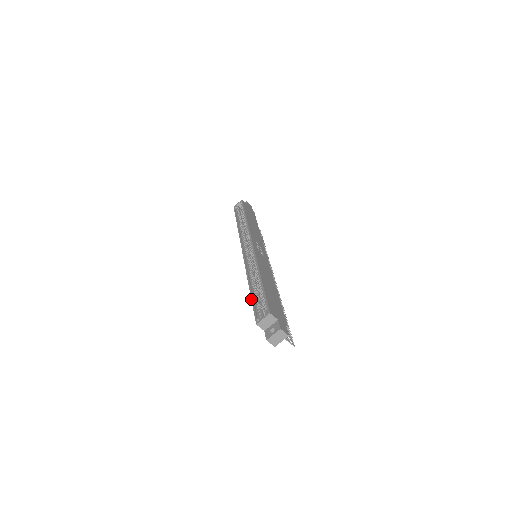
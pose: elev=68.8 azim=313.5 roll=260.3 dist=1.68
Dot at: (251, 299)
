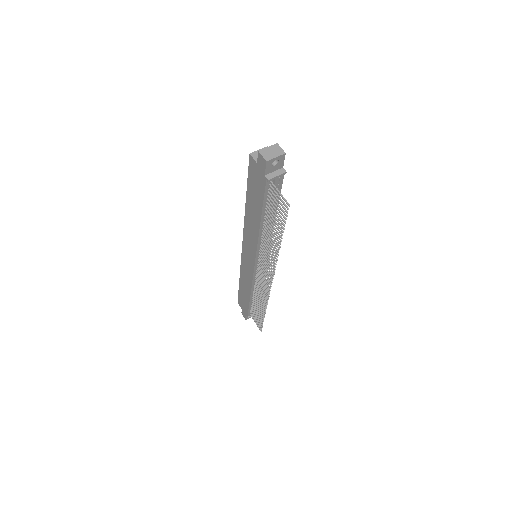
Dot at: (247, 186)
